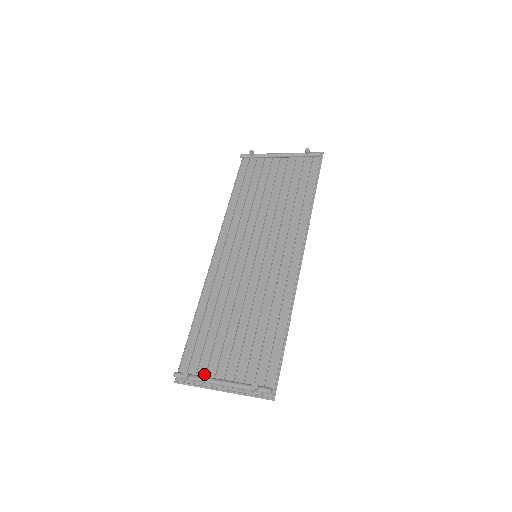
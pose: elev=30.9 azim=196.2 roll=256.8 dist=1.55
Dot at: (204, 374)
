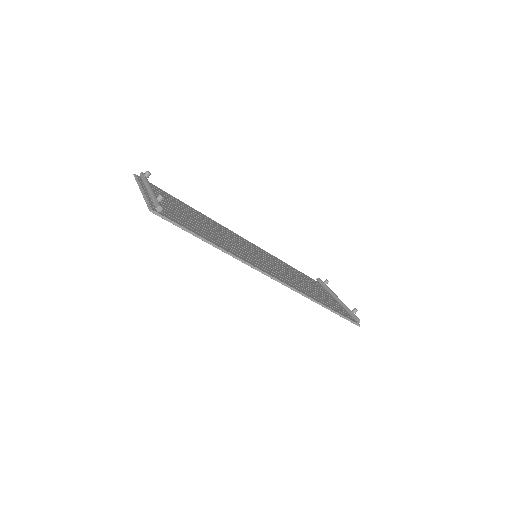
Dot at: occluded
